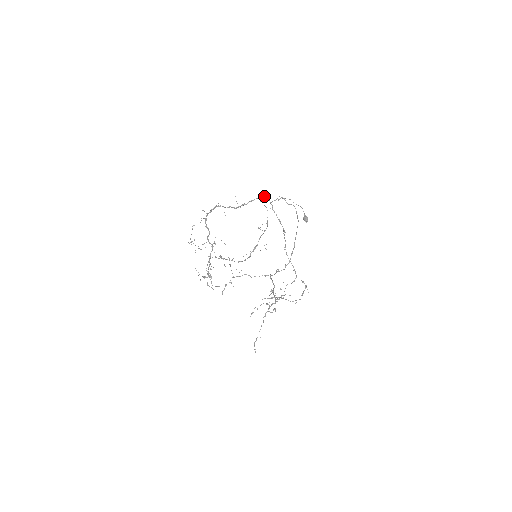
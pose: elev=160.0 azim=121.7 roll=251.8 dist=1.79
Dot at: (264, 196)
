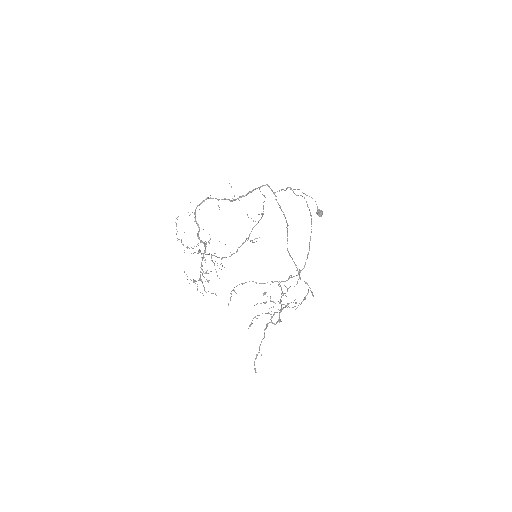
Dot at: (265, 185)
